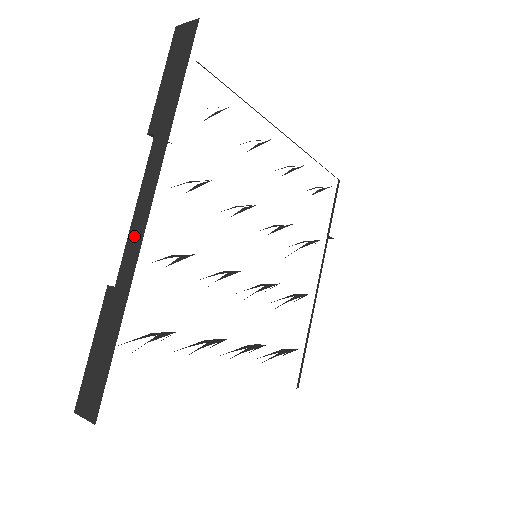
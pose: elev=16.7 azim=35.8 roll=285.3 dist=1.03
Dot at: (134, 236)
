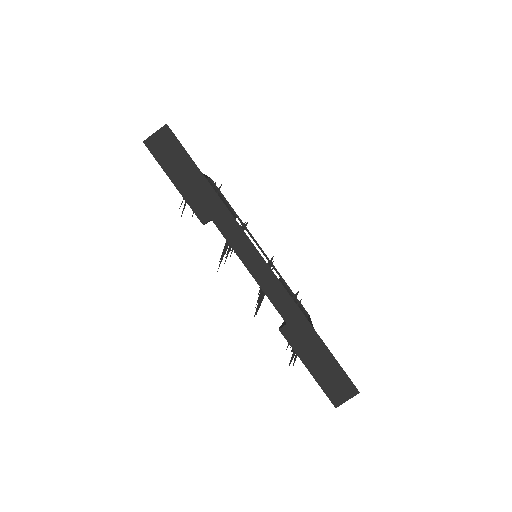
Dot at: (269, 286)
